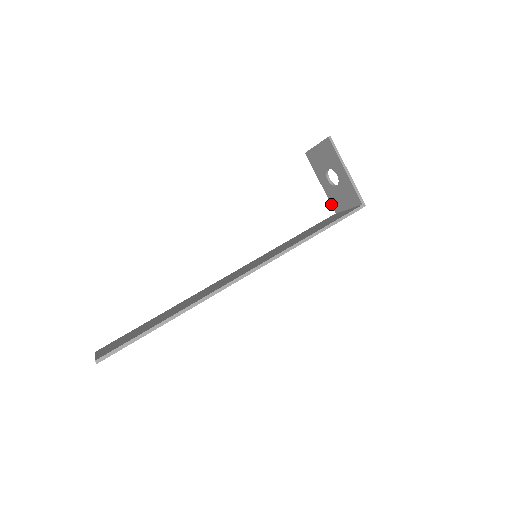
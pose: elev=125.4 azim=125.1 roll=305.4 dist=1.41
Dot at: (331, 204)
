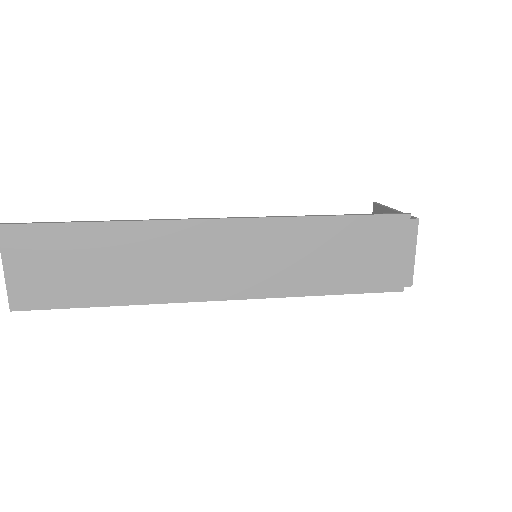
Dot at: occluded
